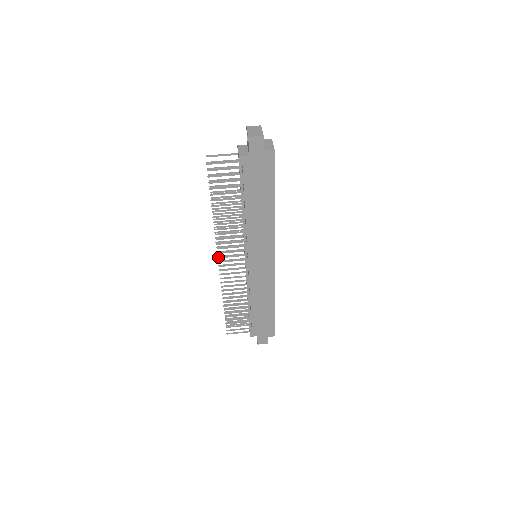
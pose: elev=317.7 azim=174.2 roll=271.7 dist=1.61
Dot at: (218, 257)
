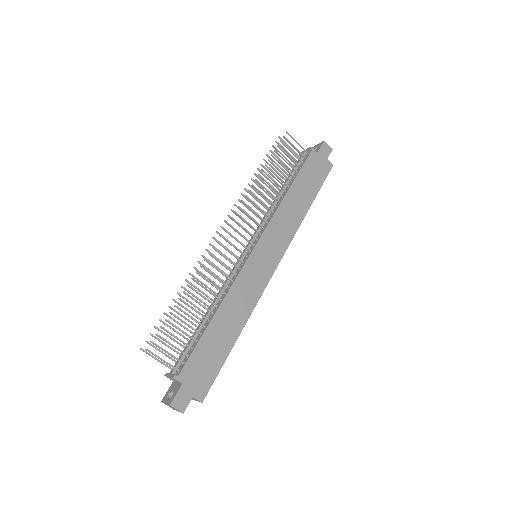
Dot at: (232, 218)
